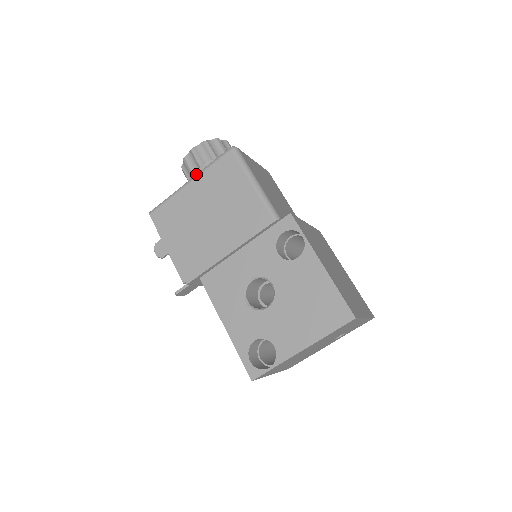
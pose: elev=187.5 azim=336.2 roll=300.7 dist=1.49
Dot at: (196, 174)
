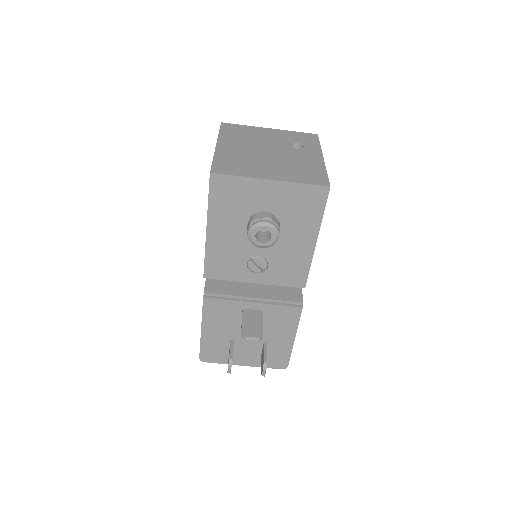
Dot at: occluded
